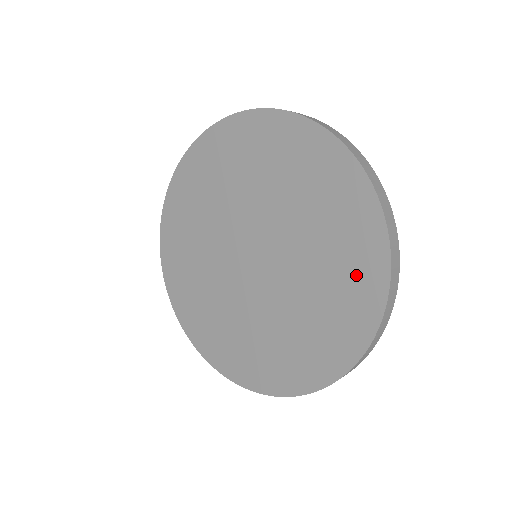
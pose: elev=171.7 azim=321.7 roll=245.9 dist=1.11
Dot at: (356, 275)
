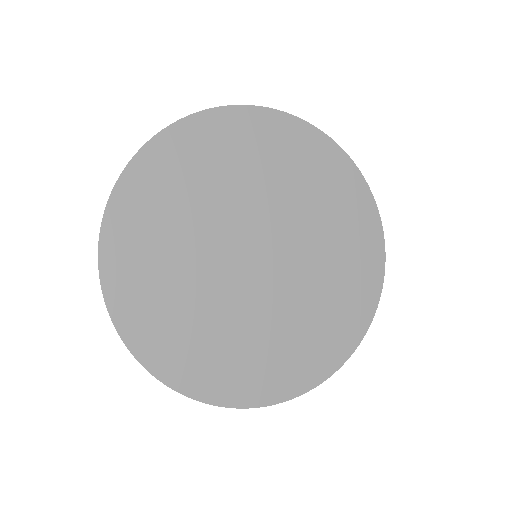
Dot at: (349, 311)
